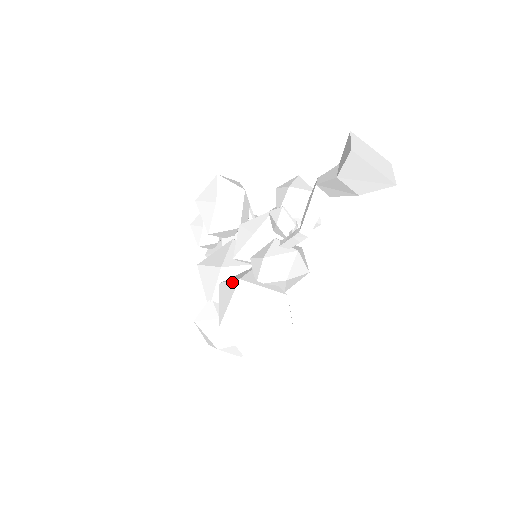
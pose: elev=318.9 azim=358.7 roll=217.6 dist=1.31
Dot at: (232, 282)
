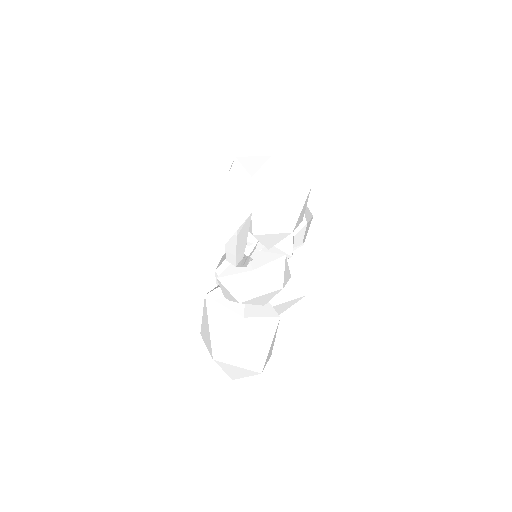
Dot at: occluded
